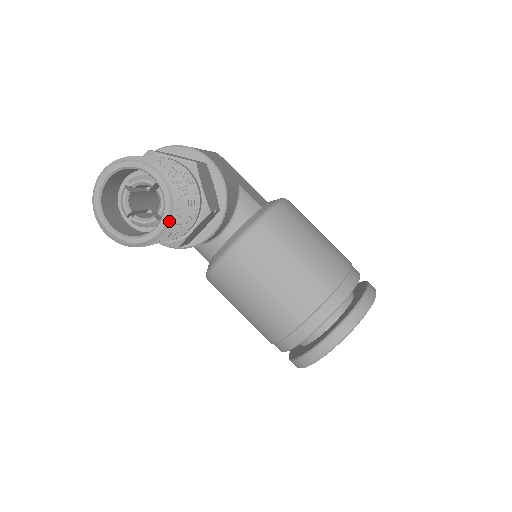
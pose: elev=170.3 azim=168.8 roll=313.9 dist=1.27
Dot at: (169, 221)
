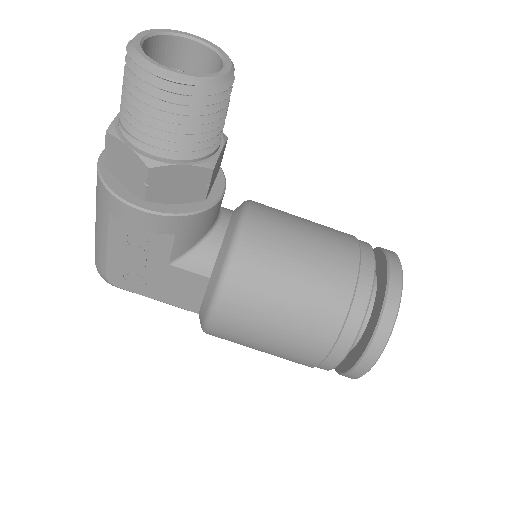
Dot at: (232, 65)
